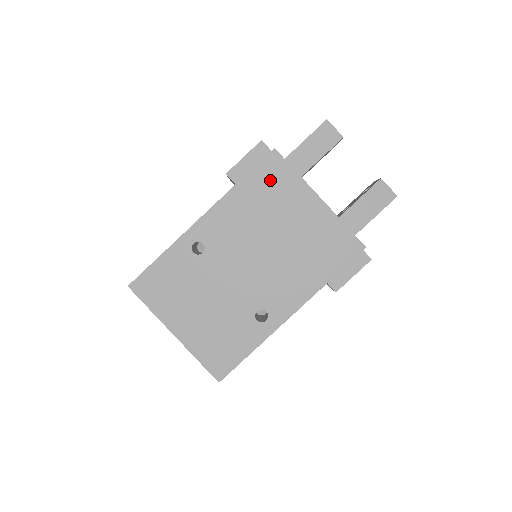
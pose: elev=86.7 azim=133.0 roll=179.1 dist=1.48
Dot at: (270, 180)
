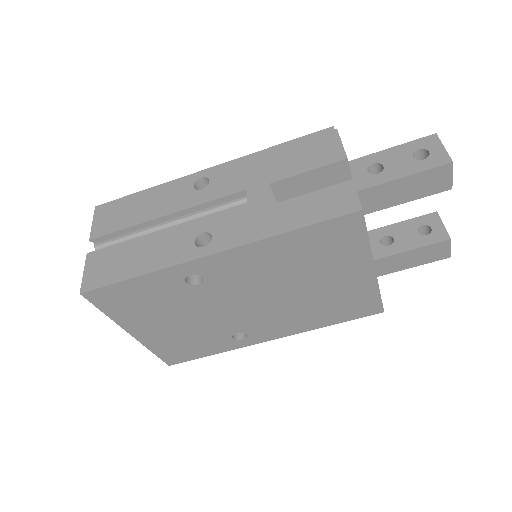
Dot at: (330, 240)
